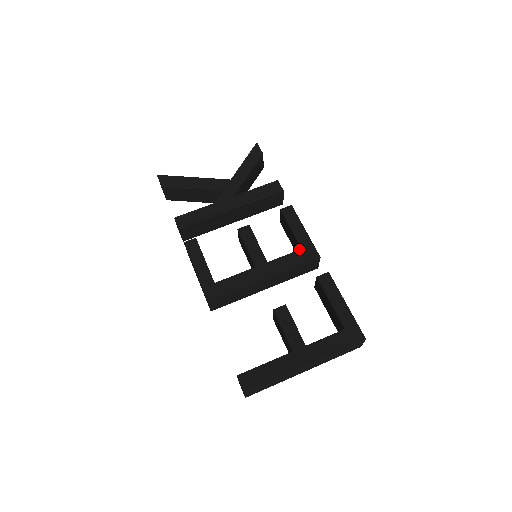
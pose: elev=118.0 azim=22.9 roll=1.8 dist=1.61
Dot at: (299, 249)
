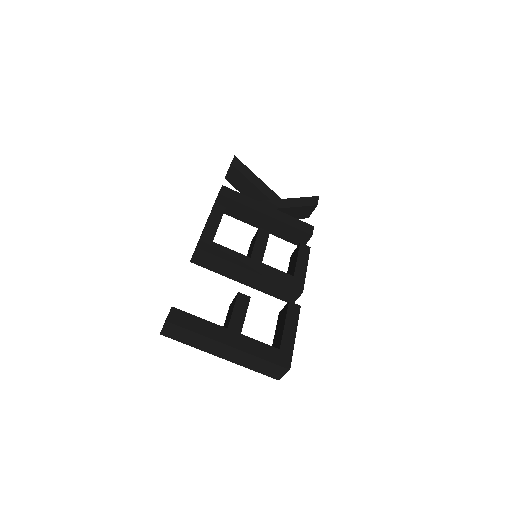
Dot at: occluded
